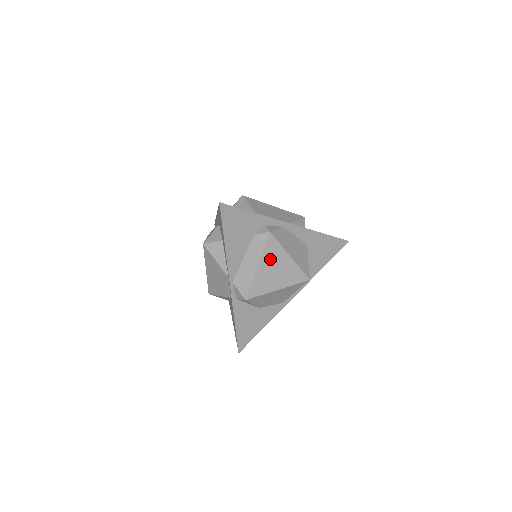
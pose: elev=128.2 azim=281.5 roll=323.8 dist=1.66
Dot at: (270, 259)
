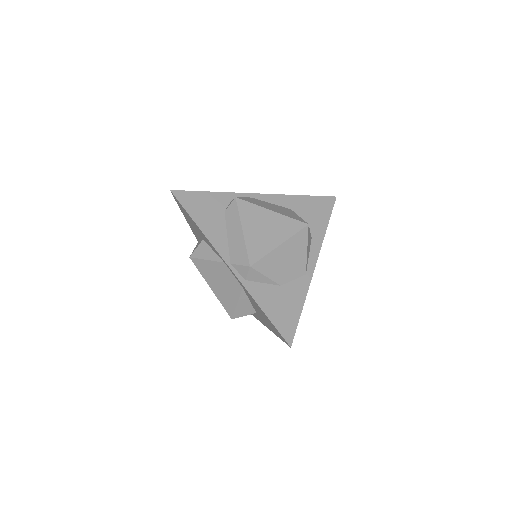
Dot at: (251, 220)
